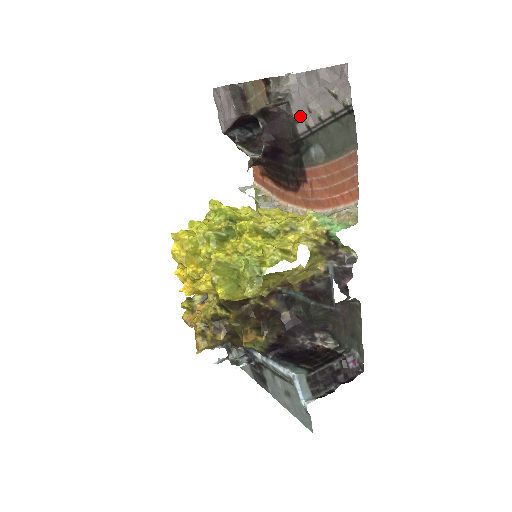
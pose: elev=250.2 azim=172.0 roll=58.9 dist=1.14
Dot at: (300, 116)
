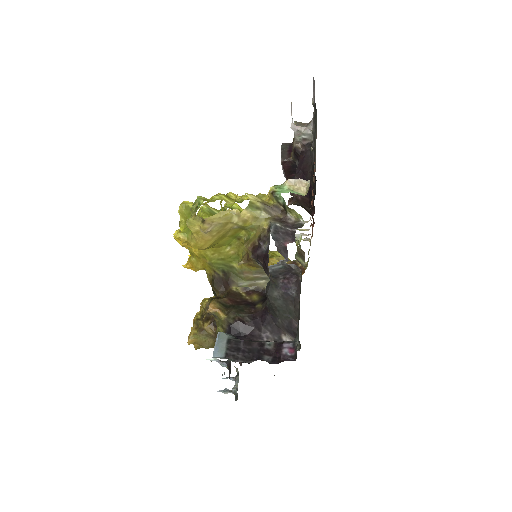
Dot at: occluded
